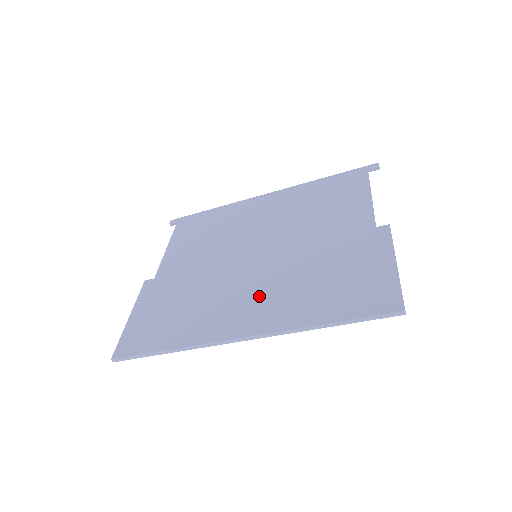
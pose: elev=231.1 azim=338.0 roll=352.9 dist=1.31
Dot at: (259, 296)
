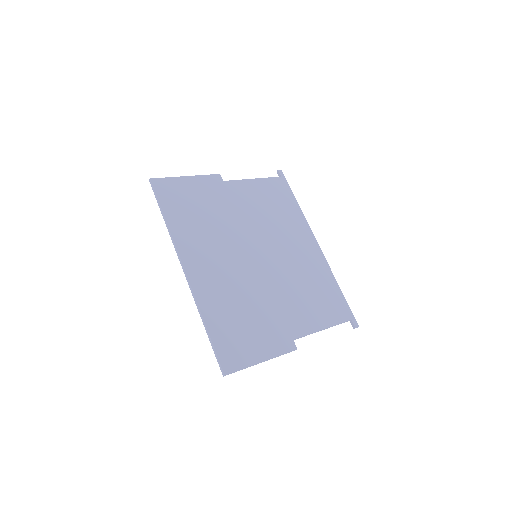
Dot at: (220, 271)
